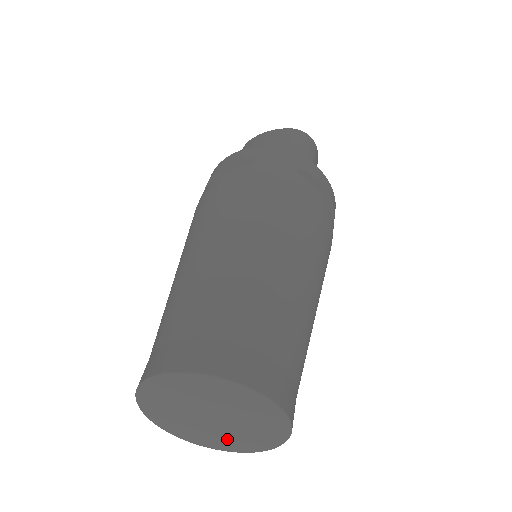
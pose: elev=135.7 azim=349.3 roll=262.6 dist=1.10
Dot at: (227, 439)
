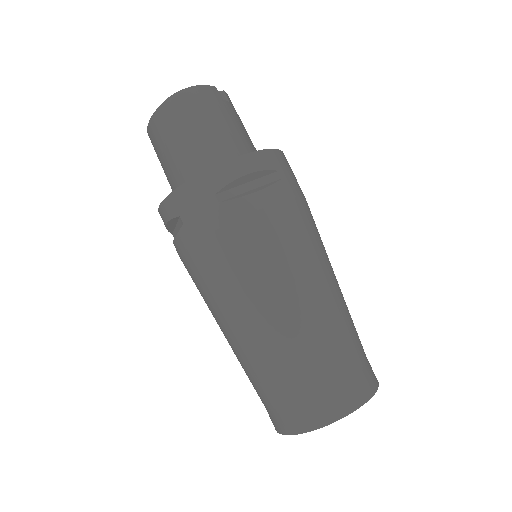
Dot at: occluded
